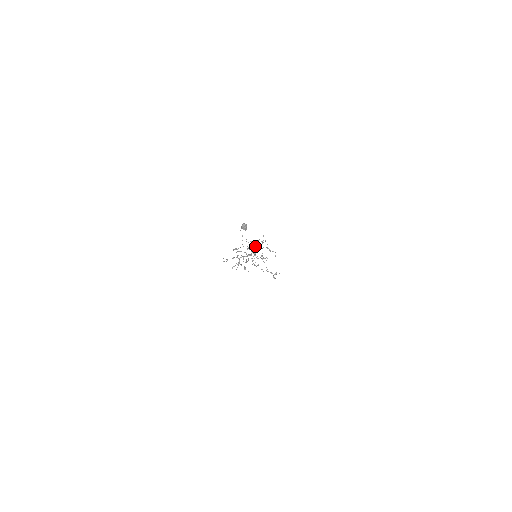
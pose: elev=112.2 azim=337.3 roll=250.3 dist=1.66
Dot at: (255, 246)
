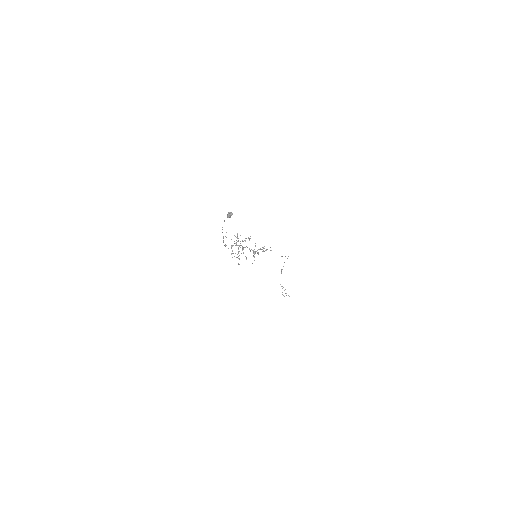
Dot at: (262, 249)
